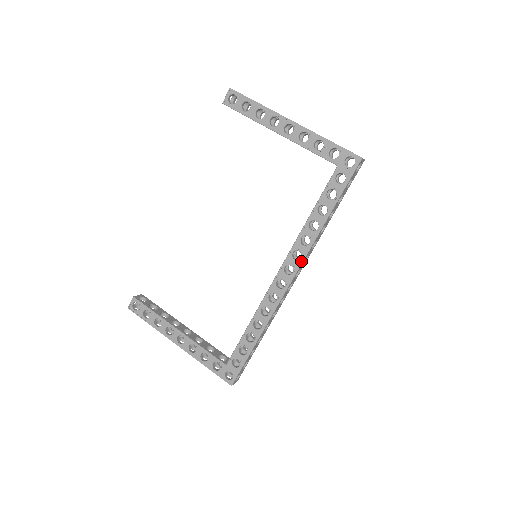
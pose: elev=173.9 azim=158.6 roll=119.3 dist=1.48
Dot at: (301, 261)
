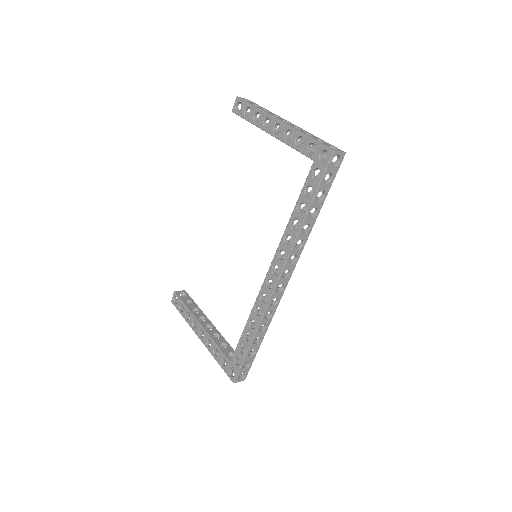
Dot at: (285, 261)
